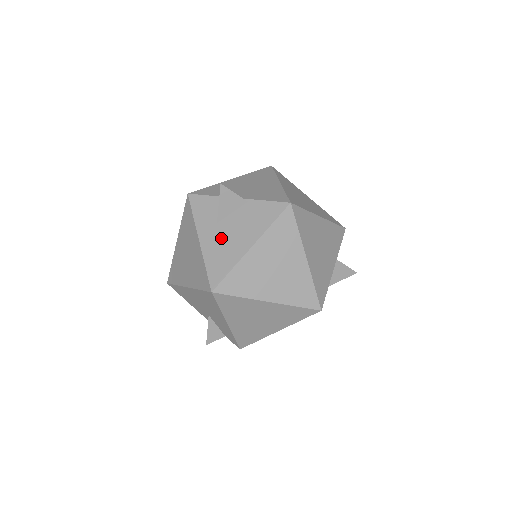
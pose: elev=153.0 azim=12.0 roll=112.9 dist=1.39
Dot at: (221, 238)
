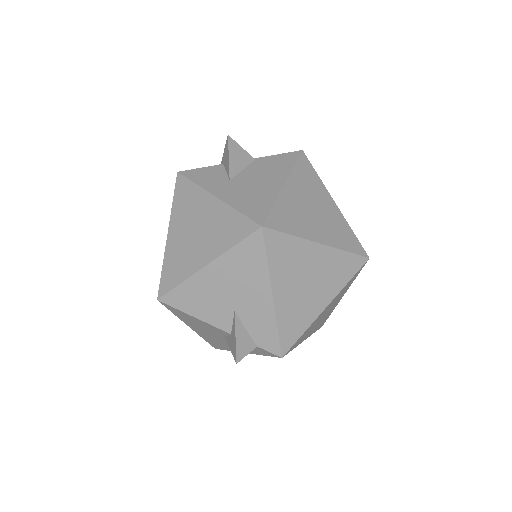
Dot at: (243, 188)
